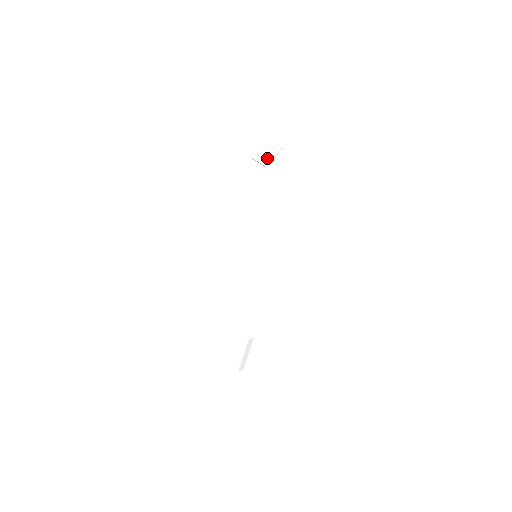
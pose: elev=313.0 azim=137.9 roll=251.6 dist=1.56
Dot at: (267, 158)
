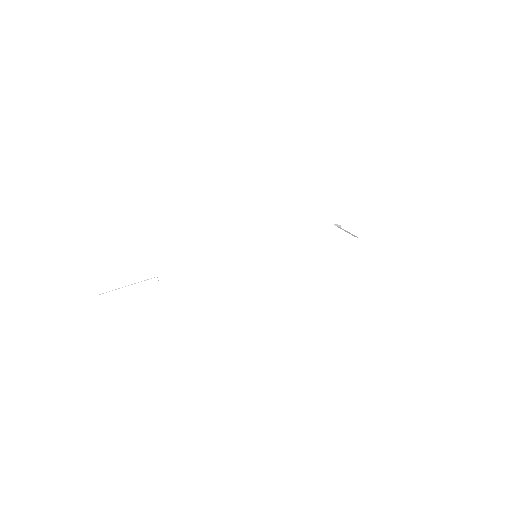
Dot at: (346, 229)
